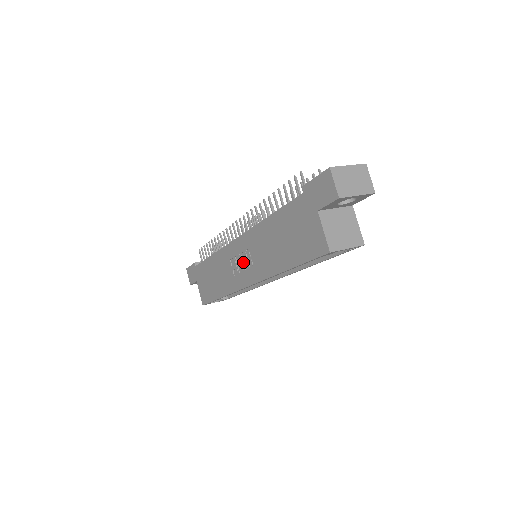
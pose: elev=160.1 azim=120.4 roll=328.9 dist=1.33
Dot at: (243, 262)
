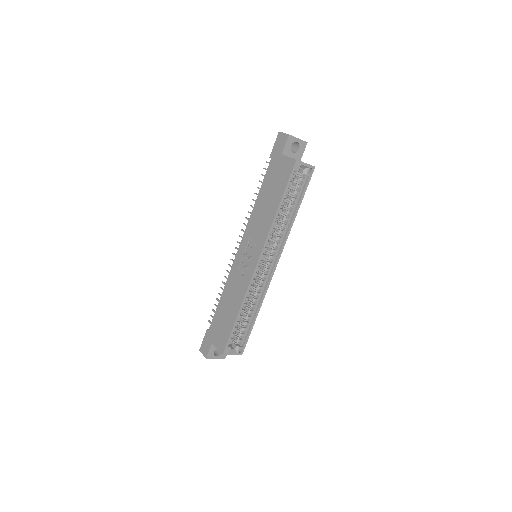
Dot at: (248, 255)
